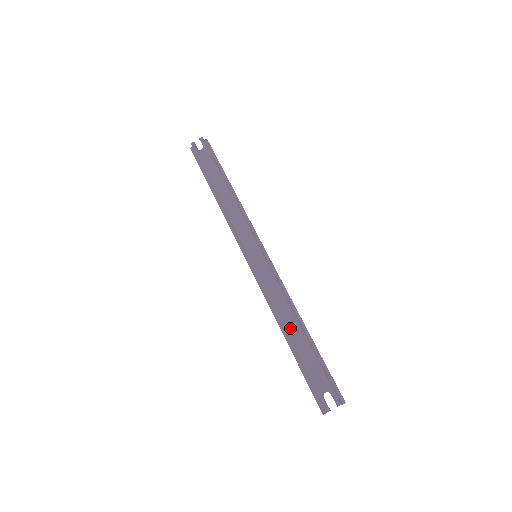
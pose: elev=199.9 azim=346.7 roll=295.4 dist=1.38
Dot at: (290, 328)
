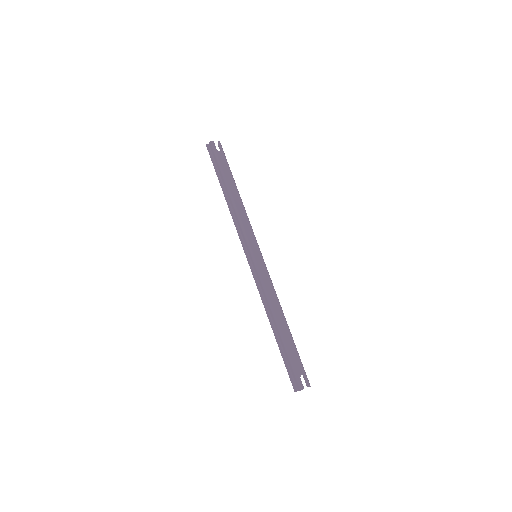
Dot at: (280, 320)
